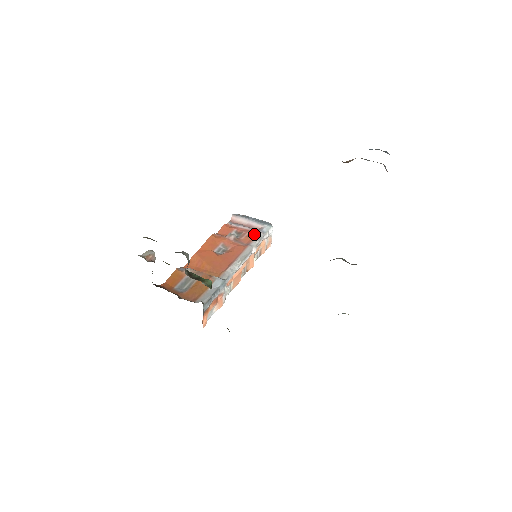
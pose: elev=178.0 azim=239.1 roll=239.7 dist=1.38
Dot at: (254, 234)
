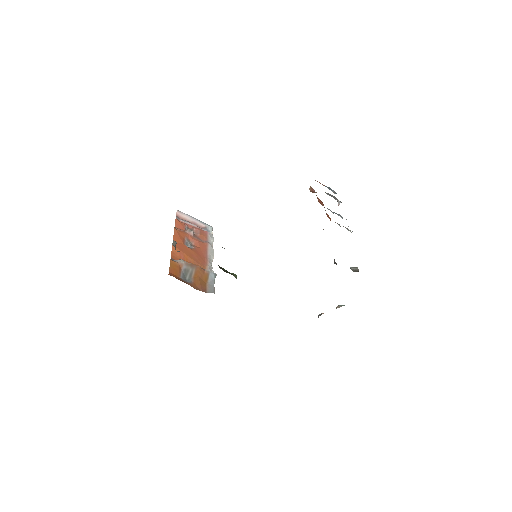
Dot at: (204, 232)
